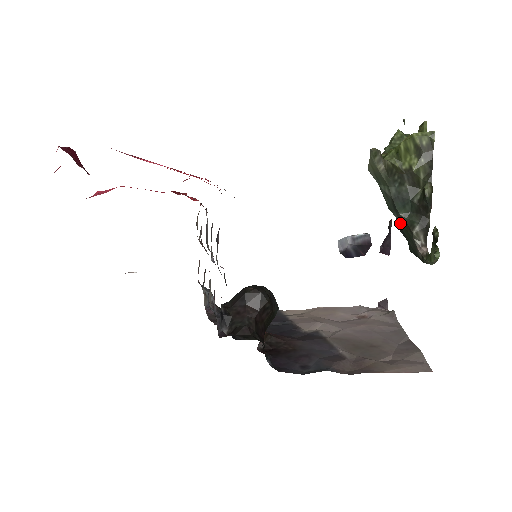
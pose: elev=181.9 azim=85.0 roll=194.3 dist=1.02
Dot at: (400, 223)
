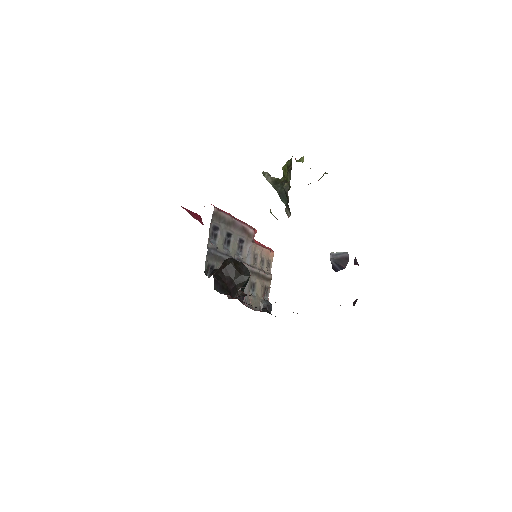
Dot at: occluded
